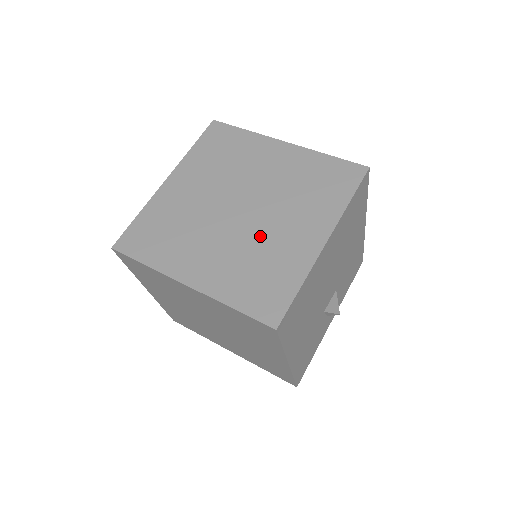
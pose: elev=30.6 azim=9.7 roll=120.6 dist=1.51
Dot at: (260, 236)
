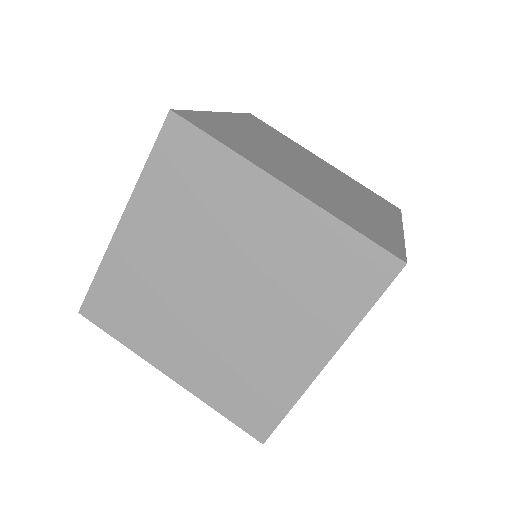
Dot at: (342, 196)
